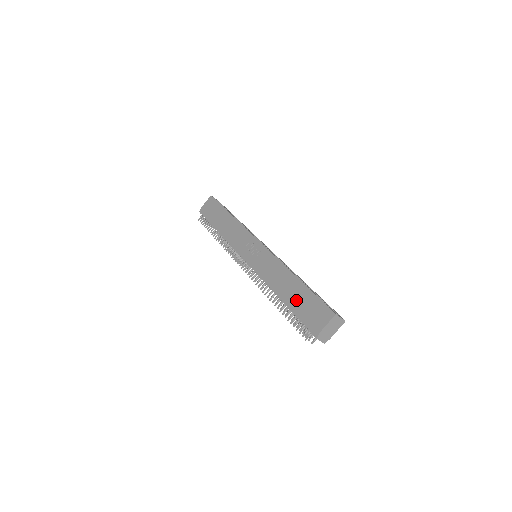
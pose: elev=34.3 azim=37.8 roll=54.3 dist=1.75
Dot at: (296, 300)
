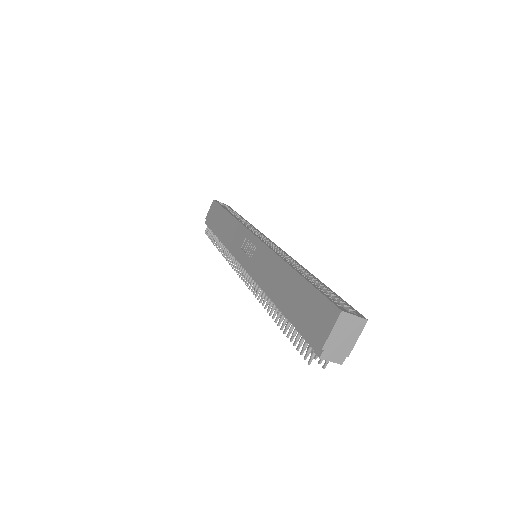
Dot at: (292, 303)
